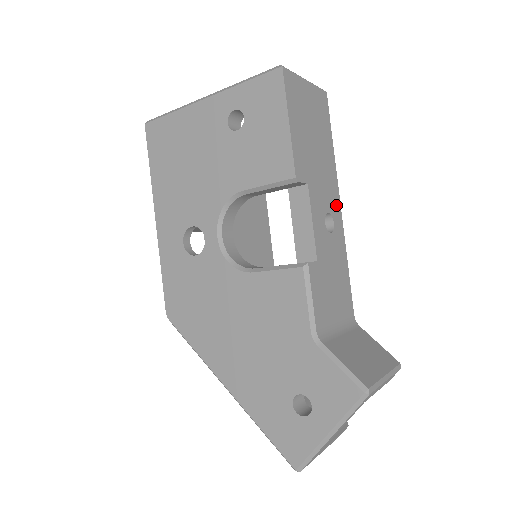
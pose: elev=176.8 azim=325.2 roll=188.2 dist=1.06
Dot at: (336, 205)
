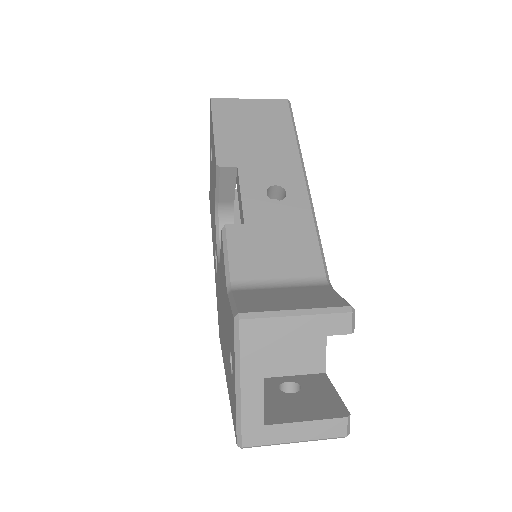
Dot at: (294, 178)
